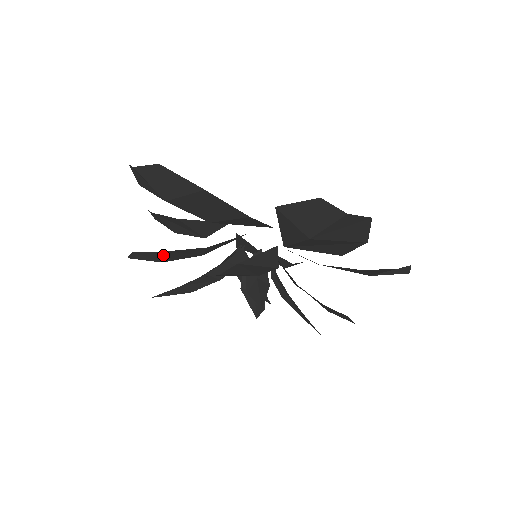
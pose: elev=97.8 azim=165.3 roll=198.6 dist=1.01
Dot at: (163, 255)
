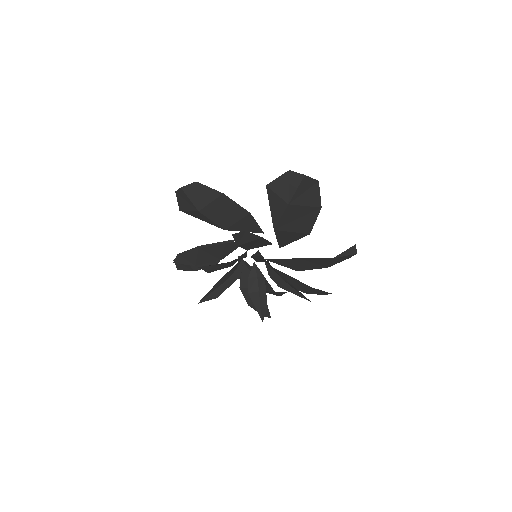
Dot at: (197, 254)
